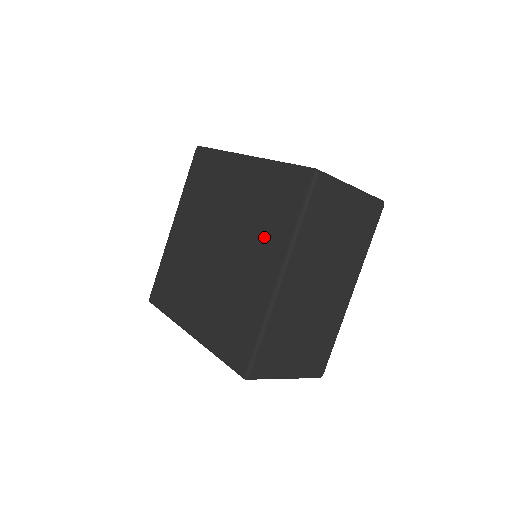
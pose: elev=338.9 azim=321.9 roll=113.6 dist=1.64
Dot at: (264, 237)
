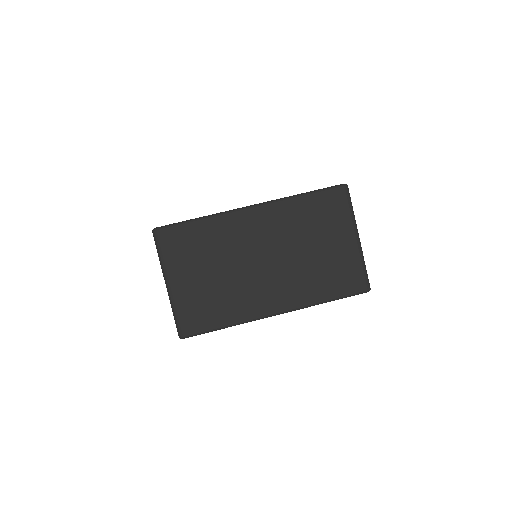
Dot at: occluded
